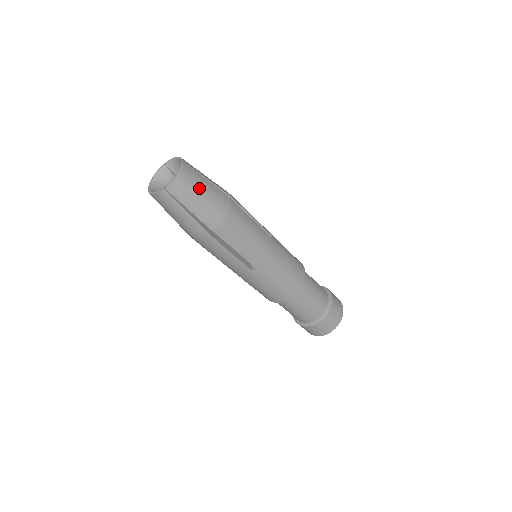
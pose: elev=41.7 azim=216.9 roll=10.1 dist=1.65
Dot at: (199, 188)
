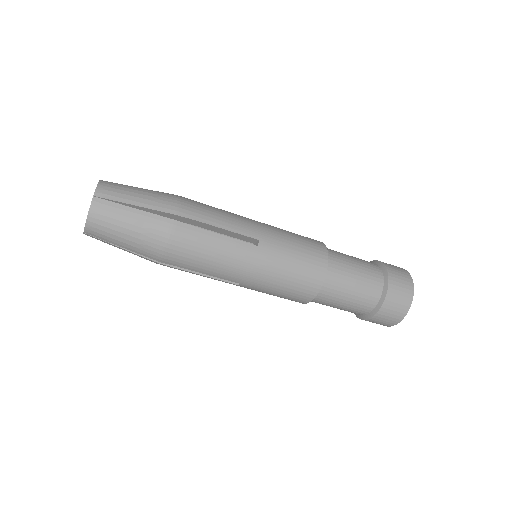
Dot at: (120, 225)
